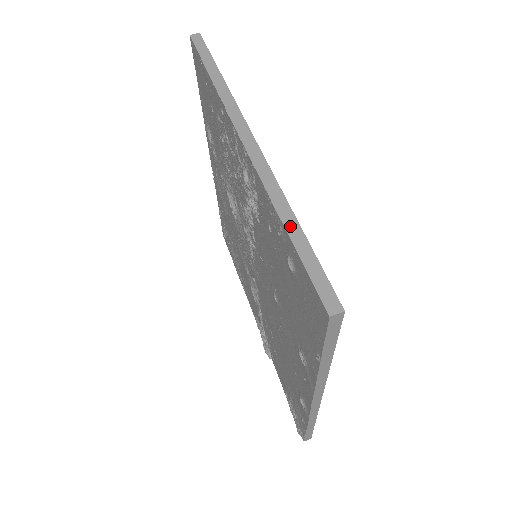
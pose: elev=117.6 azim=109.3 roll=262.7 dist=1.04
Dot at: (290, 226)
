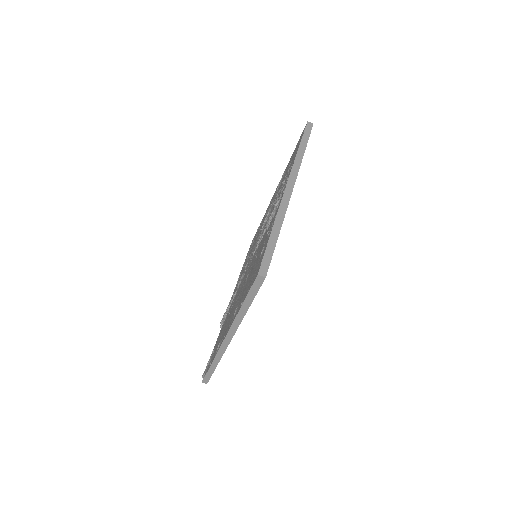
Dot at: (274, 232)
